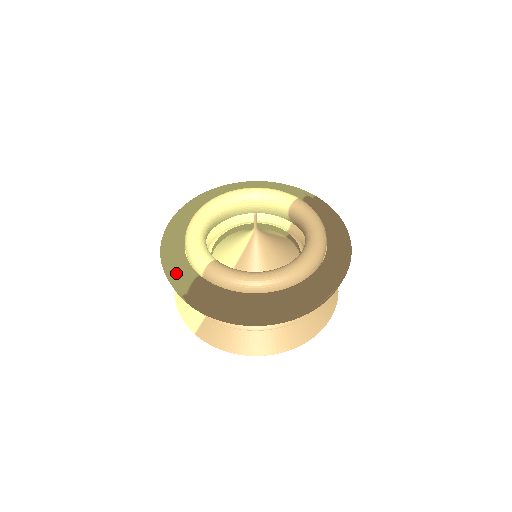
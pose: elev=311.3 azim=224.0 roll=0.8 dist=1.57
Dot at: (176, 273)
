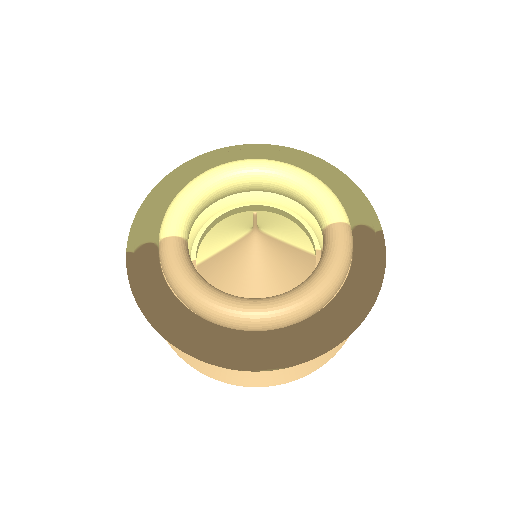
Dot at: (142, 222)
